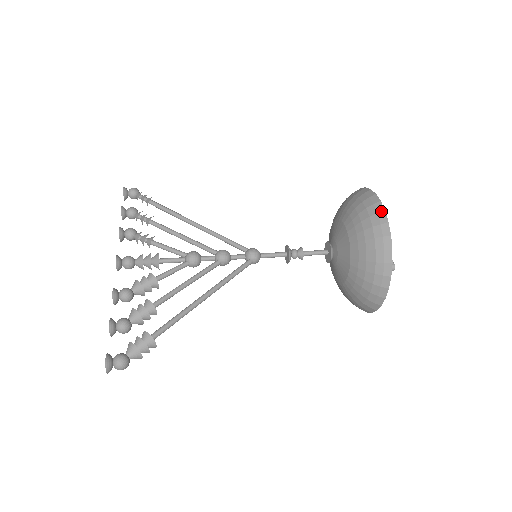
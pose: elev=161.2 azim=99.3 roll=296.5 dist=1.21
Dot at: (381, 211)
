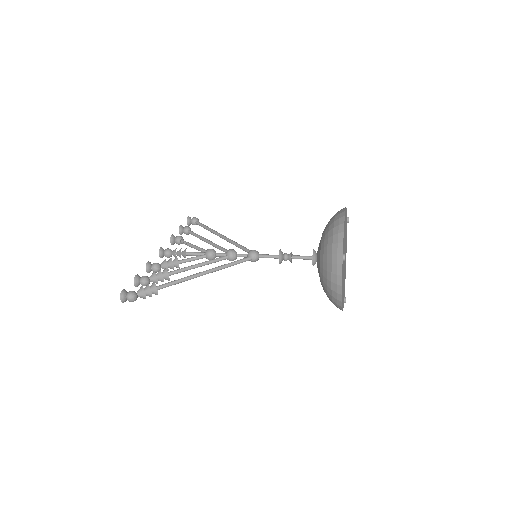
Dot at: (342, 216)
